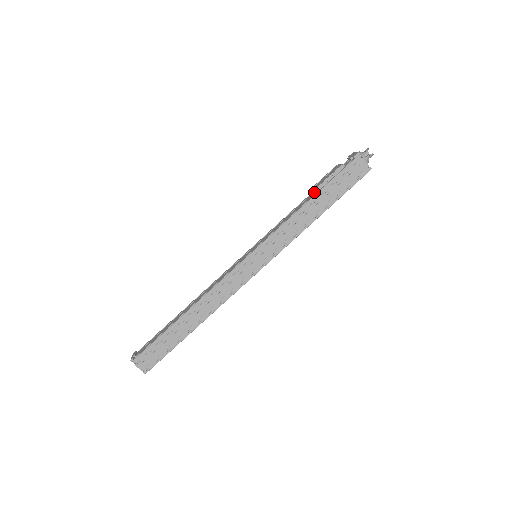
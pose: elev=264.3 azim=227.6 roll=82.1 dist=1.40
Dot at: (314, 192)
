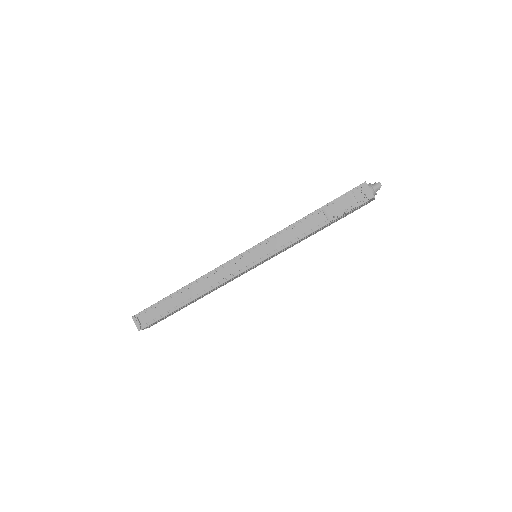
Dot at: (322, 215)
